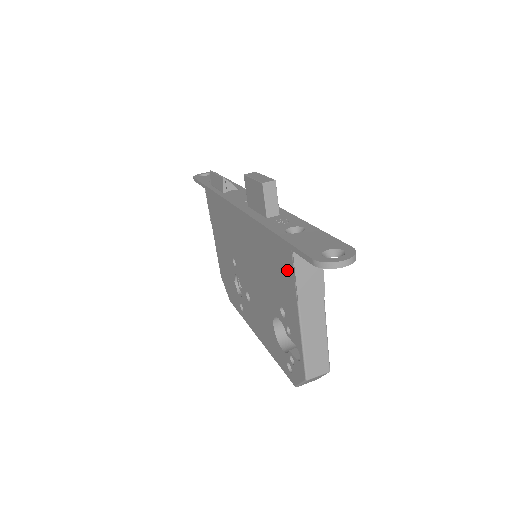
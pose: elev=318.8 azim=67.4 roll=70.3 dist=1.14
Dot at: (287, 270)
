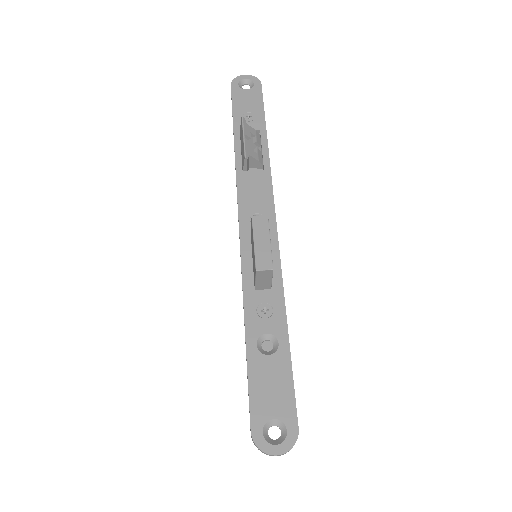
Dot at: occluded
